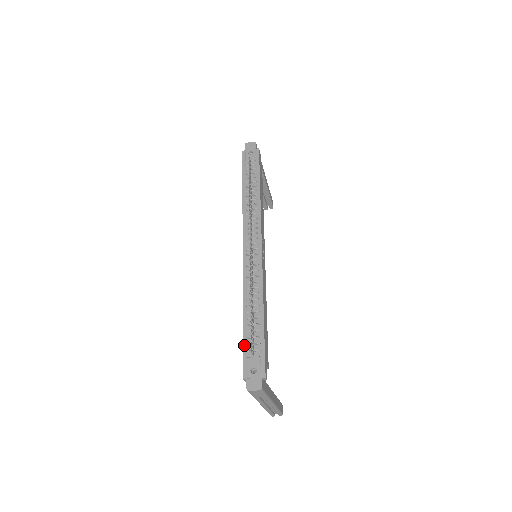
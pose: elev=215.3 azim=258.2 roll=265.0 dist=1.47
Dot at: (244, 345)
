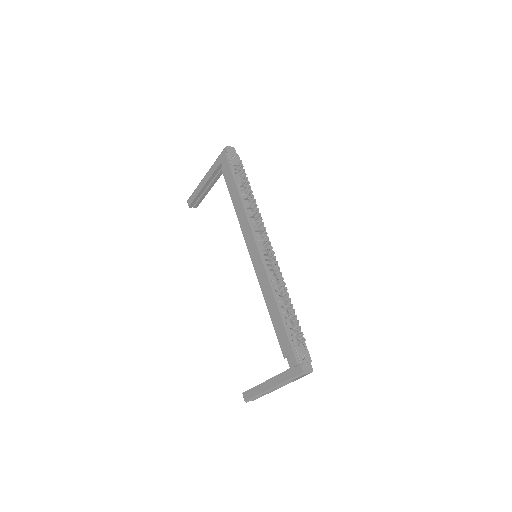
Dot at: (289, 336)
